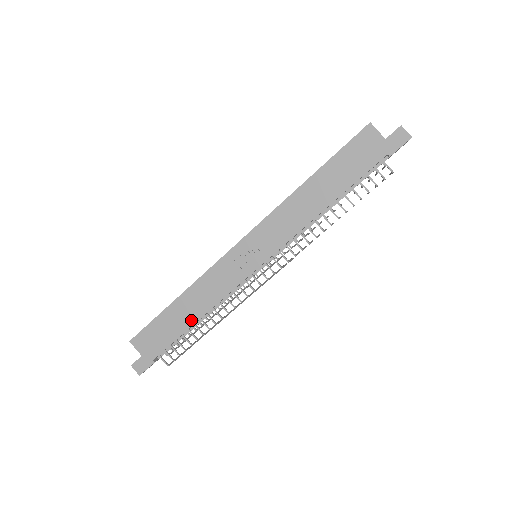
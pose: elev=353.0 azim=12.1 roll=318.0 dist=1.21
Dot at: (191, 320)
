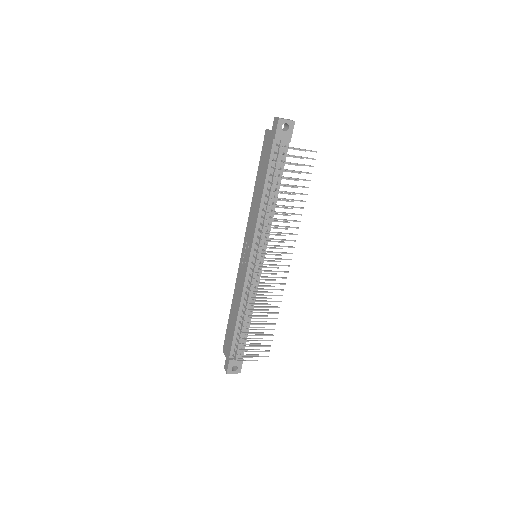
Dot at: (236, 318)
